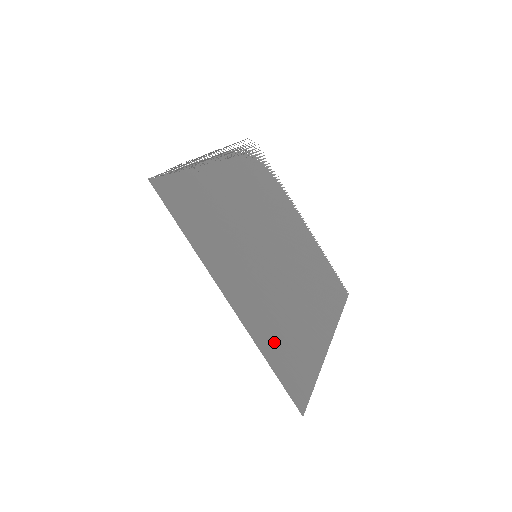
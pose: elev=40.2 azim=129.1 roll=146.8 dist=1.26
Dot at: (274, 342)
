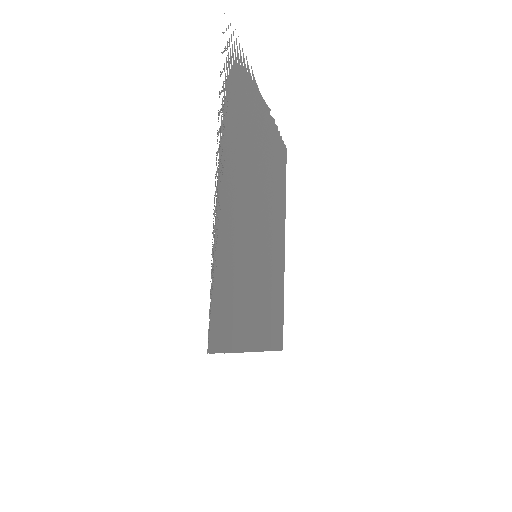
Dot at: (271, 325)
